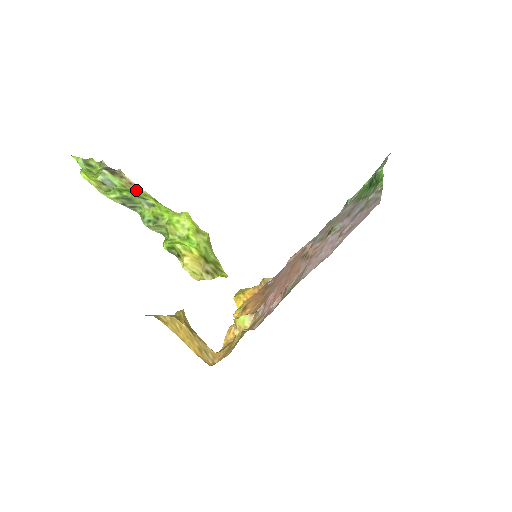
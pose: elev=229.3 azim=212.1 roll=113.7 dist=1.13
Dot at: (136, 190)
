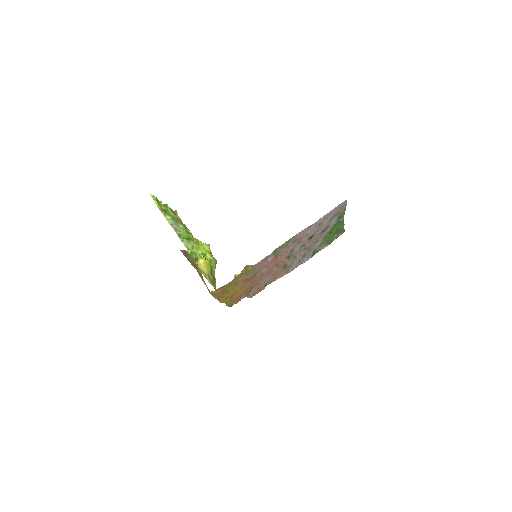
Dot at: (182, 223)
